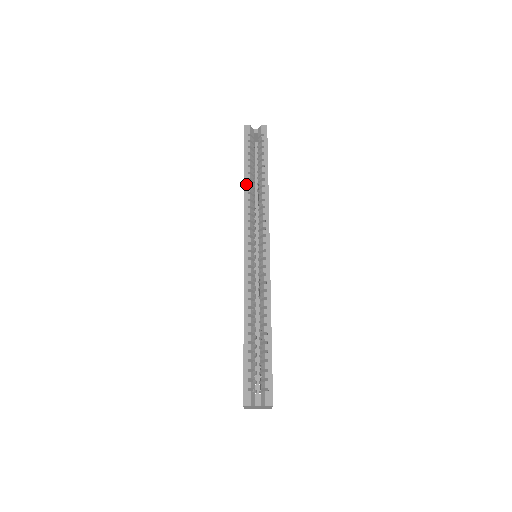
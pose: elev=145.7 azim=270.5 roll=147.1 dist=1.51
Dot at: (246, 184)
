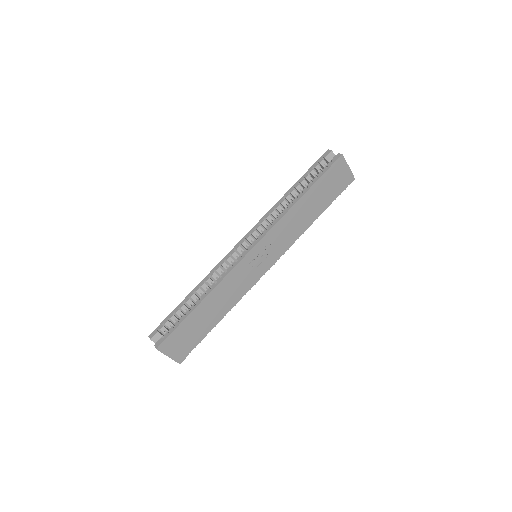
Dot at: (284, 196)
